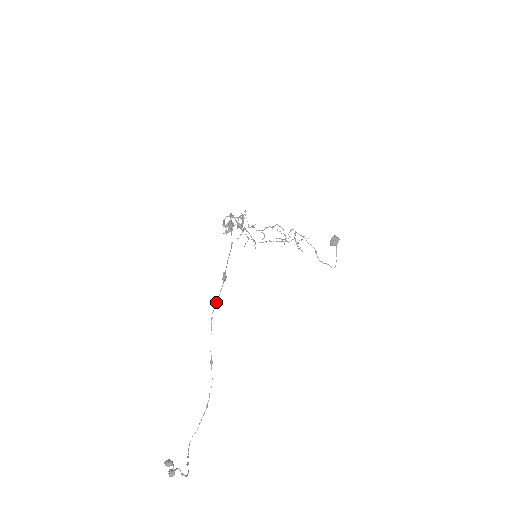
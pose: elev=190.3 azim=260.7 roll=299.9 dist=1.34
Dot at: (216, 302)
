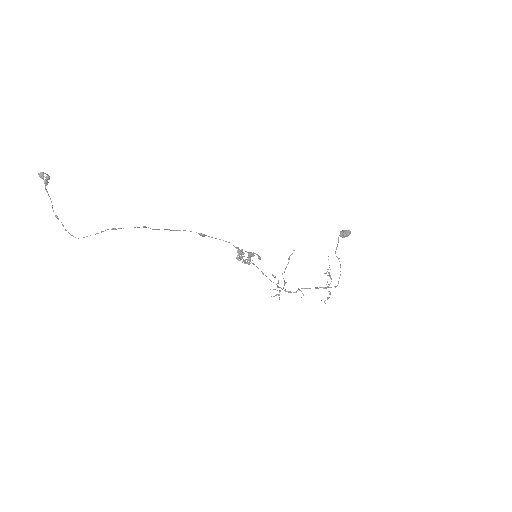
Dot at: occluded
